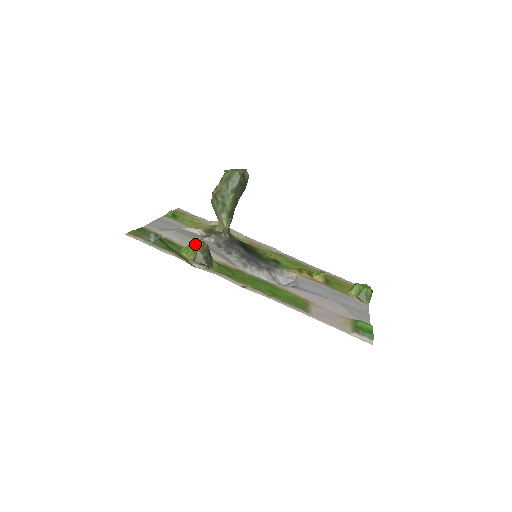
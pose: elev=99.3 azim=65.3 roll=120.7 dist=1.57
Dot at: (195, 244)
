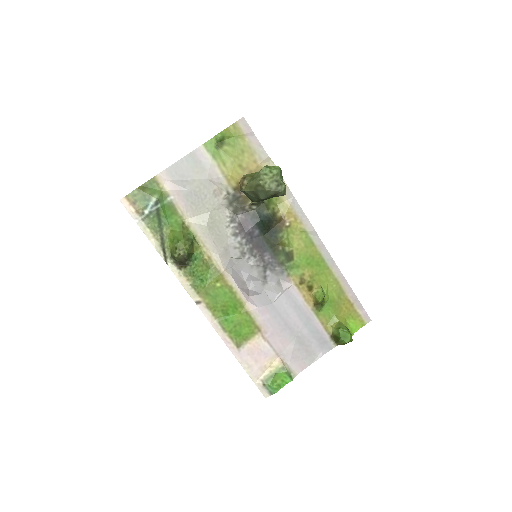
Dot at: (175, 246)
